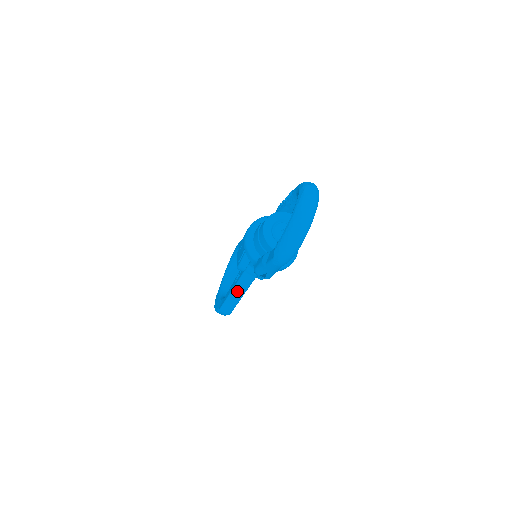
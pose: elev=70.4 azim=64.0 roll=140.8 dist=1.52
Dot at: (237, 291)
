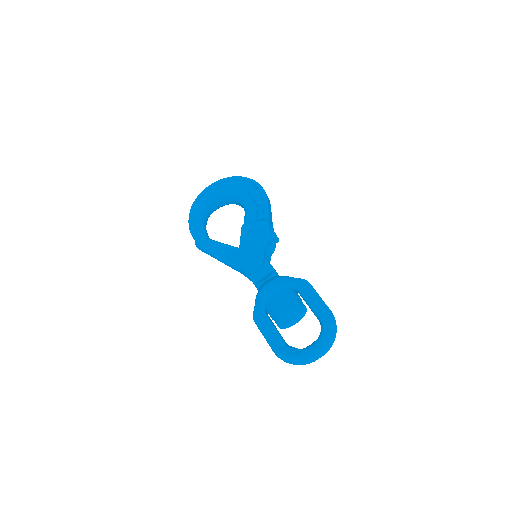
Dot at: (223, 262)
